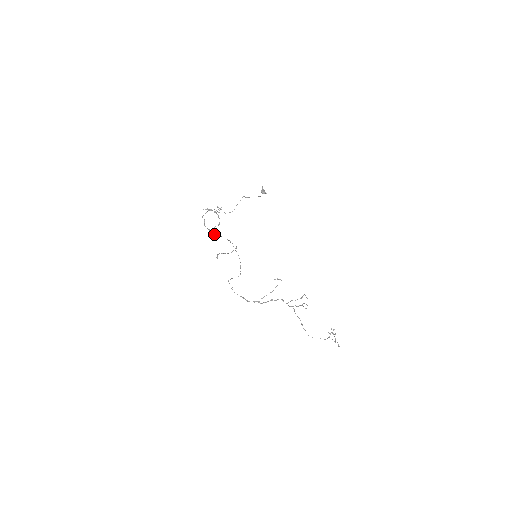
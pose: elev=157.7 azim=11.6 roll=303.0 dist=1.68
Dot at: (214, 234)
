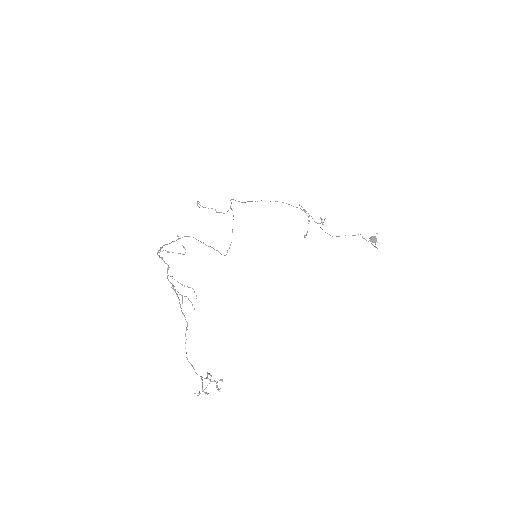
Dot at: occluded
